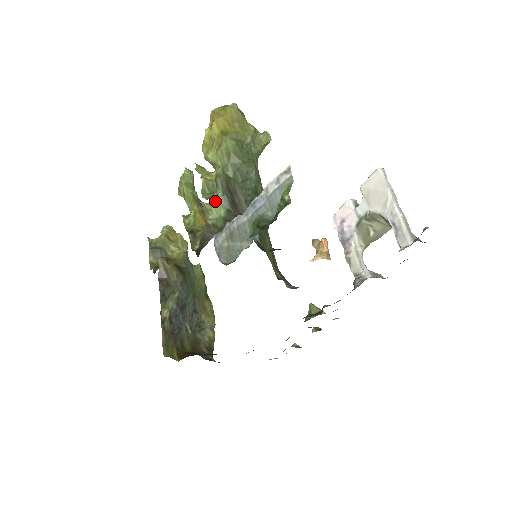
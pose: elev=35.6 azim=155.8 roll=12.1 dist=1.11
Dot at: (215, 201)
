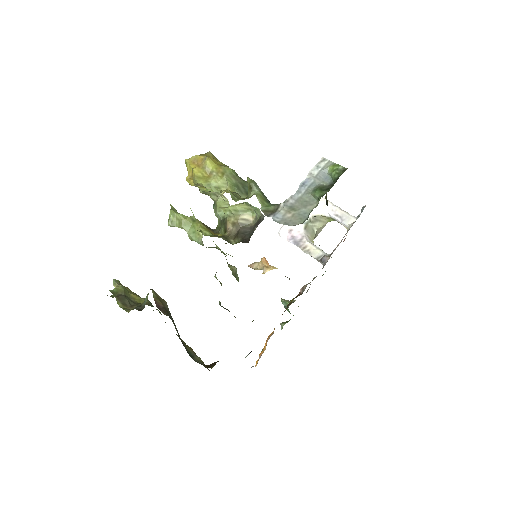
Dot at: (258, 196)
